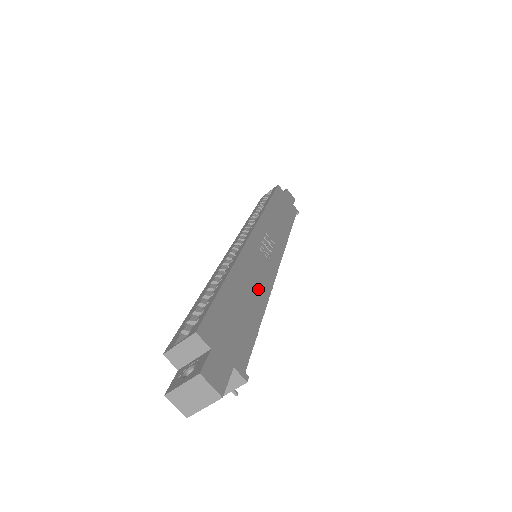
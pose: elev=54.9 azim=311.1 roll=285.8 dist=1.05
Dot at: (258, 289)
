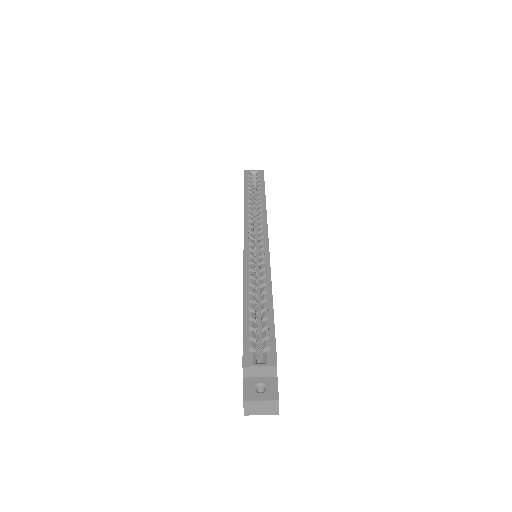
Dot at: occluded
